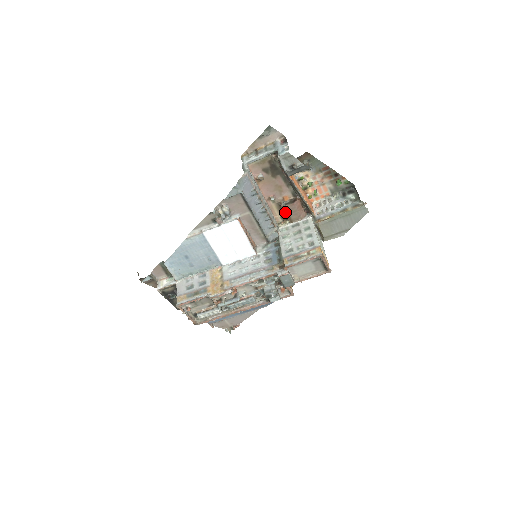
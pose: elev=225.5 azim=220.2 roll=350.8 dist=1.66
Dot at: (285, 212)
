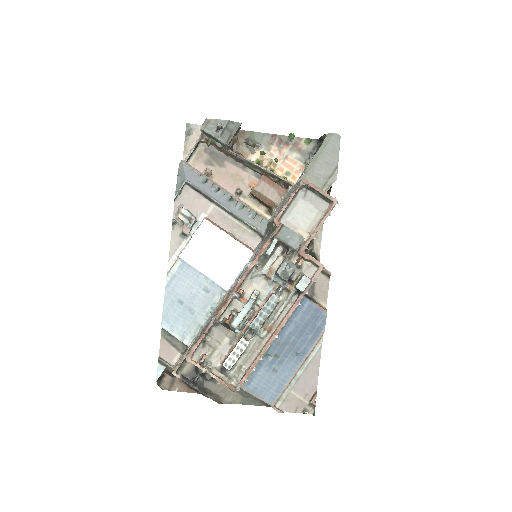
Dot at: (261, 198)
